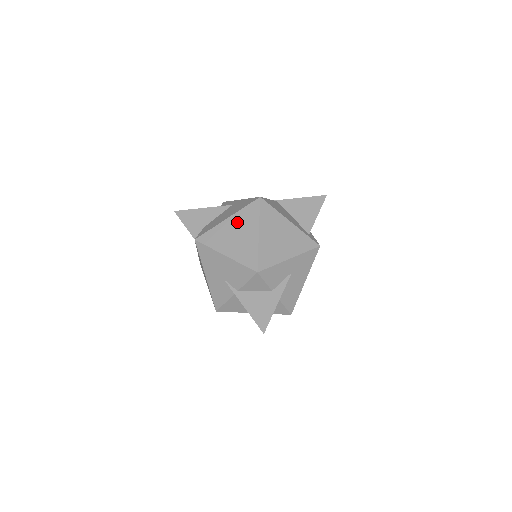
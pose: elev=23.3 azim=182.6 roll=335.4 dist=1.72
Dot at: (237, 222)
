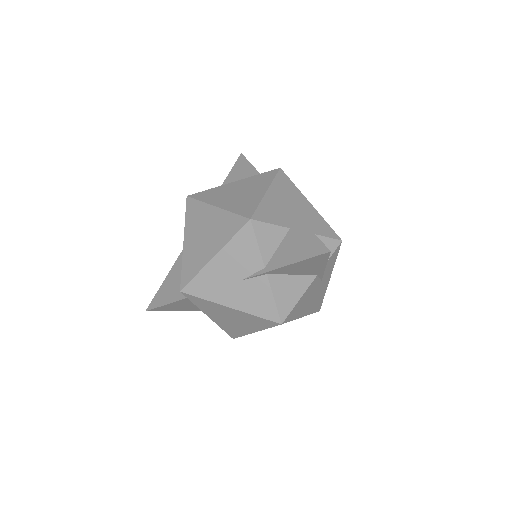
Dot at: (193, 230)
